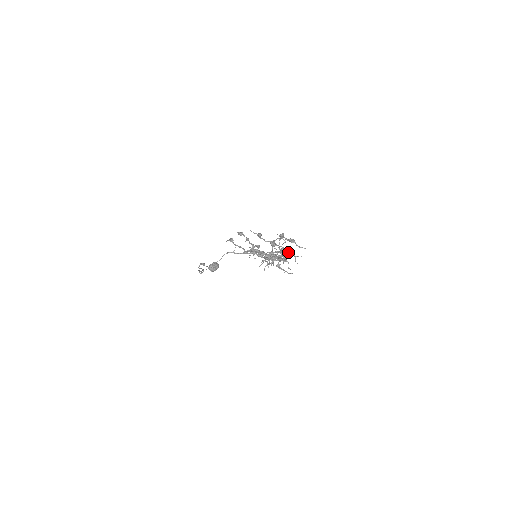
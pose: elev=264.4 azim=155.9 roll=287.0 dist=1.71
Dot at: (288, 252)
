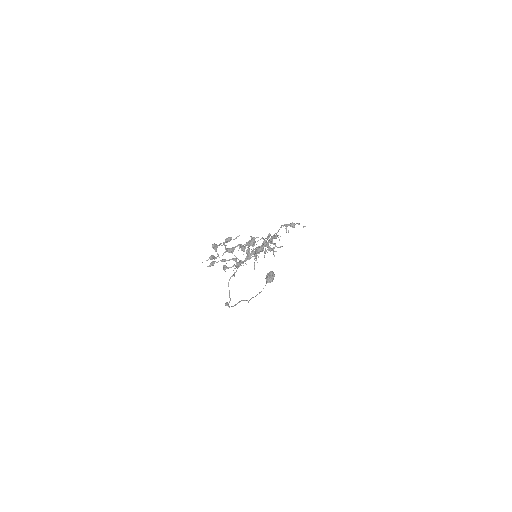
Dot at: occluded
